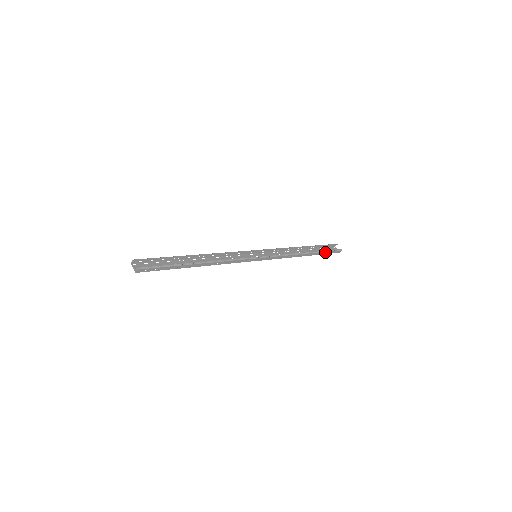
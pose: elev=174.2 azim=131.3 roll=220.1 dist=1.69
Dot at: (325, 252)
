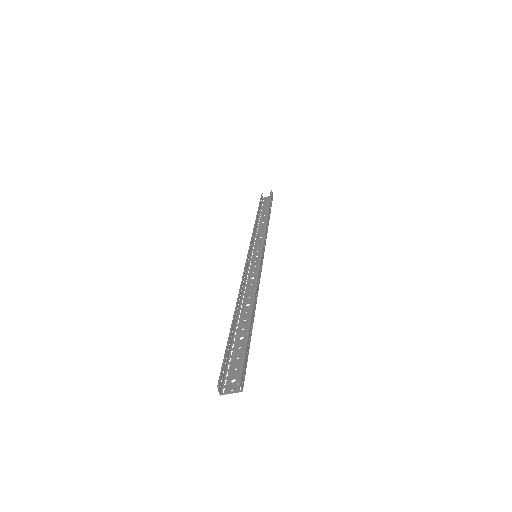
Dot at: (270, 203)
